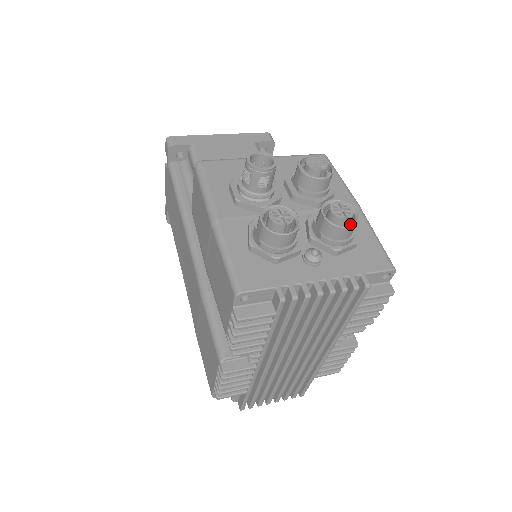
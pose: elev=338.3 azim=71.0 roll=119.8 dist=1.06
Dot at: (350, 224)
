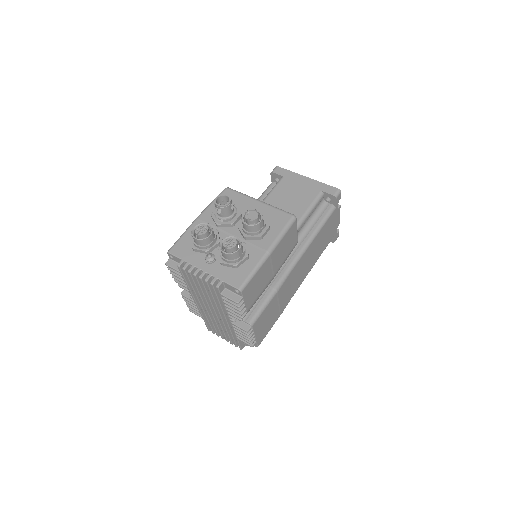
Dot at: (238, 254)
